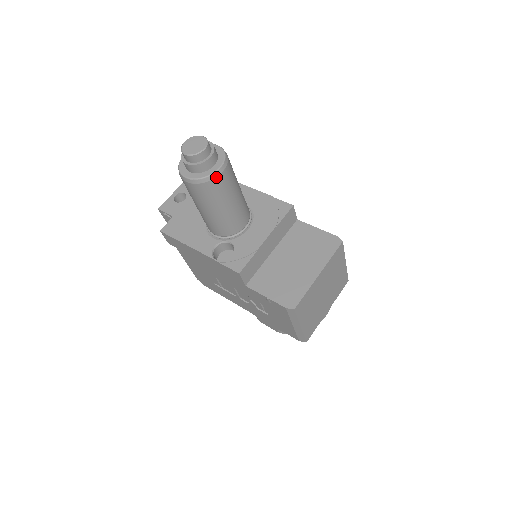
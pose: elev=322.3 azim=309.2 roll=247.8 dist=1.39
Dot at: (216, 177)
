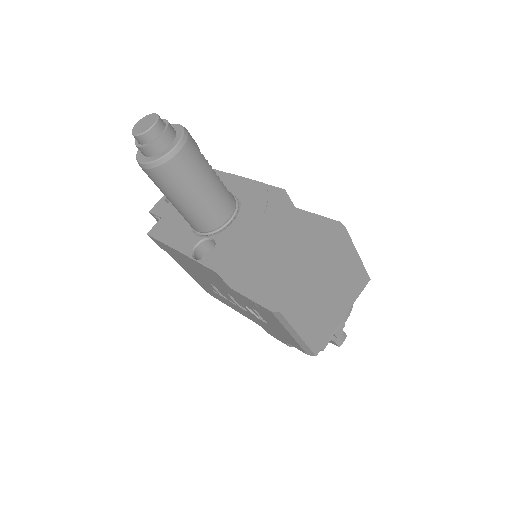
Dot at: (172, 158)
